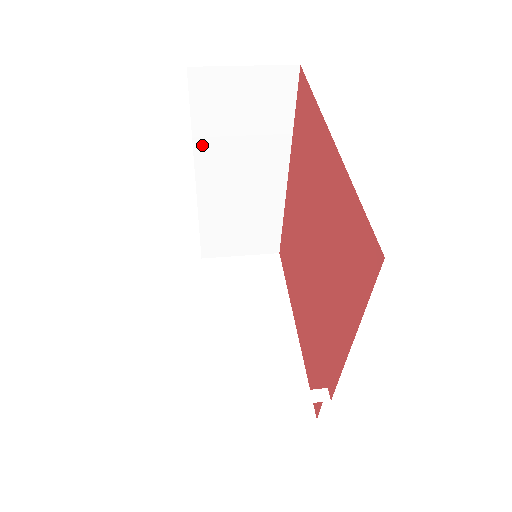
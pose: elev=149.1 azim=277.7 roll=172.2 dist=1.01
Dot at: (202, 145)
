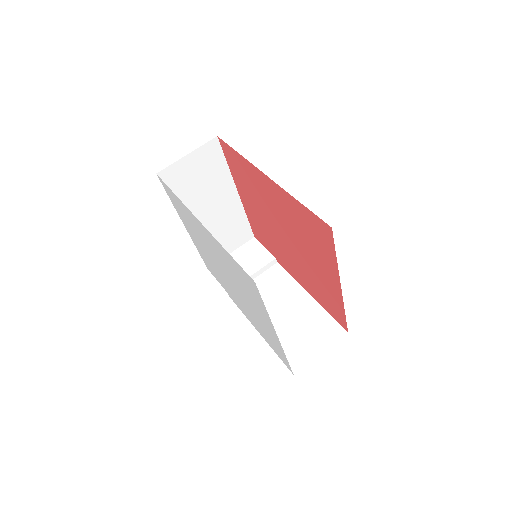
Dot at: occluded
